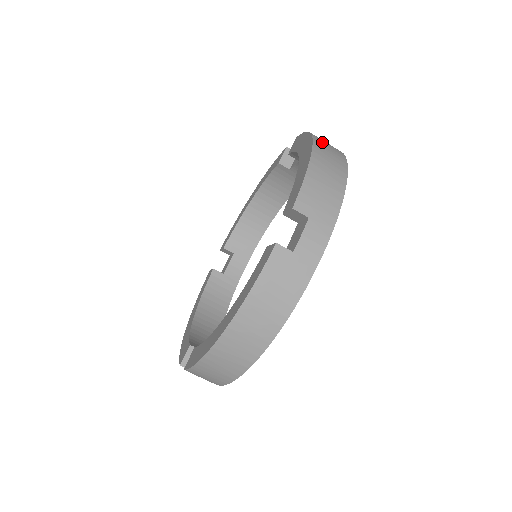
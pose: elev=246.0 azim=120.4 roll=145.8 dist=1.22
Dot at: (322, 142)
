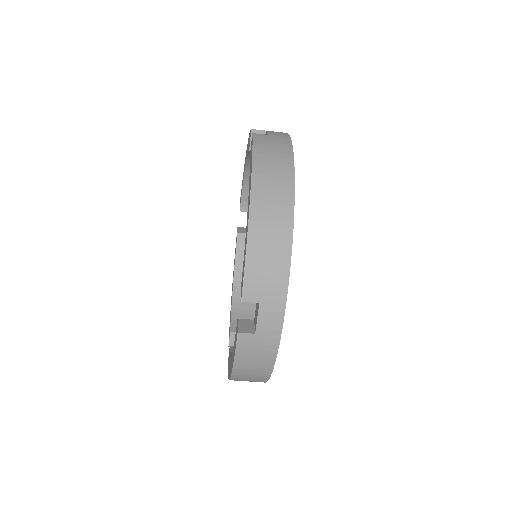
Dot at: (264, 183)
